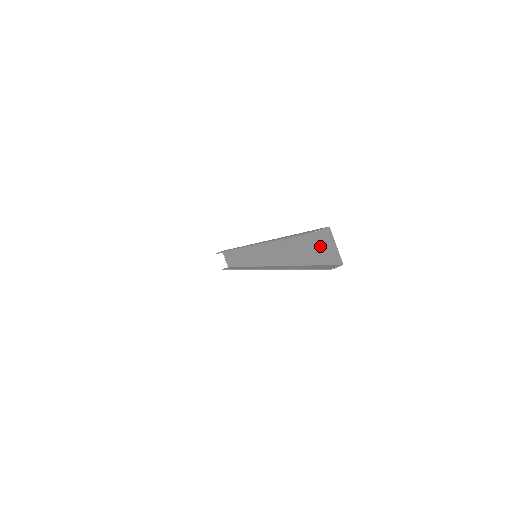
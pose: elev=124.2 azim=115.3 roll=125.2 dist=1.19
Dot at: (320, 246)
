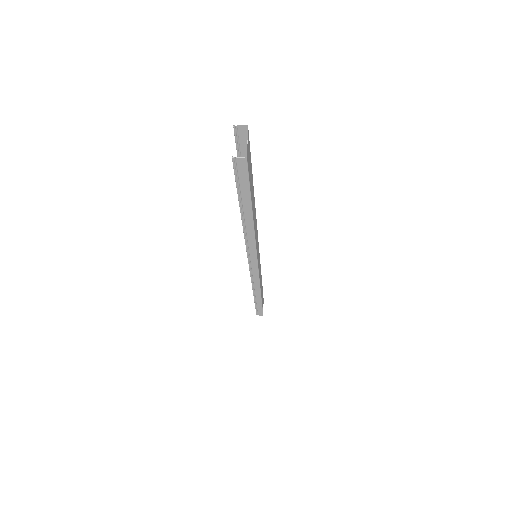
Dot at: (249, 162)
